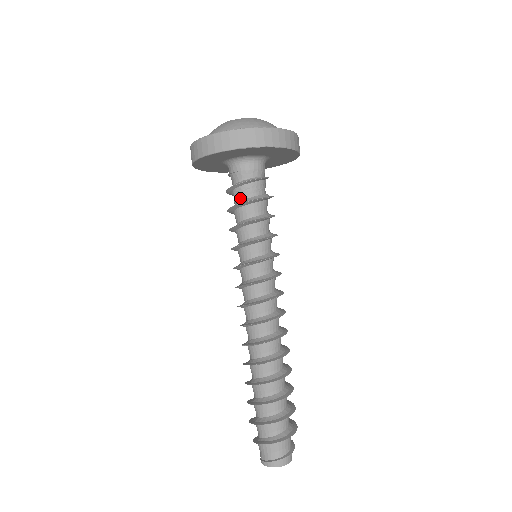
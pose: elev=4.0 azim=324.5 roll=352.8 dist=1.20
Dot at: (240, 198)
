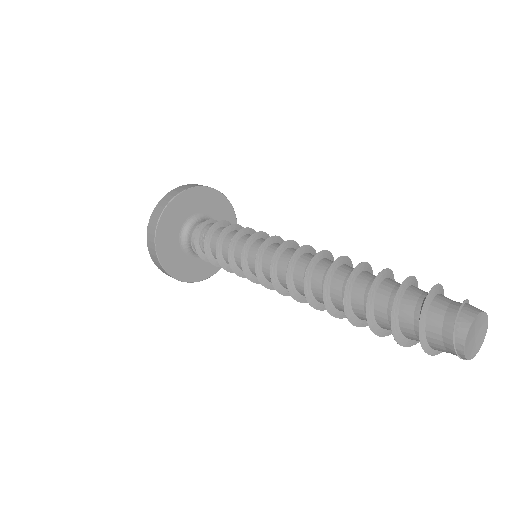
Dot at: occluded
